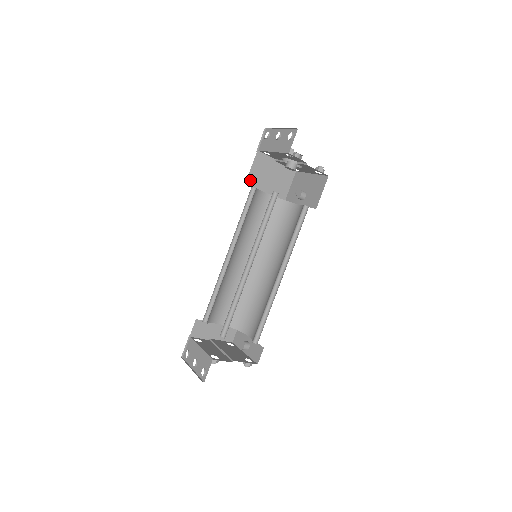
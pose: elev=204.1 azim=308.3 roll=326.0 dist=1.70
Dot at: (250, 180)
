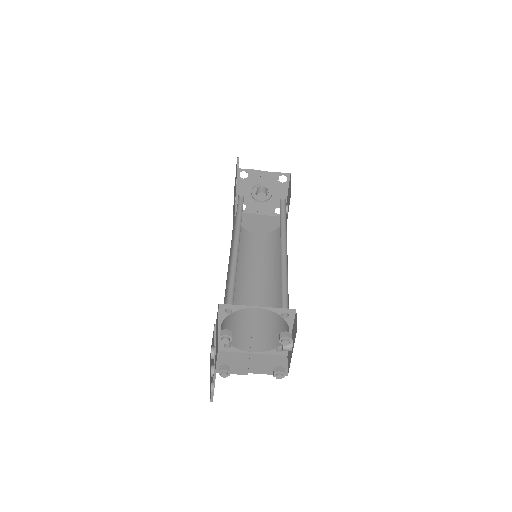
Dot at: occluded
